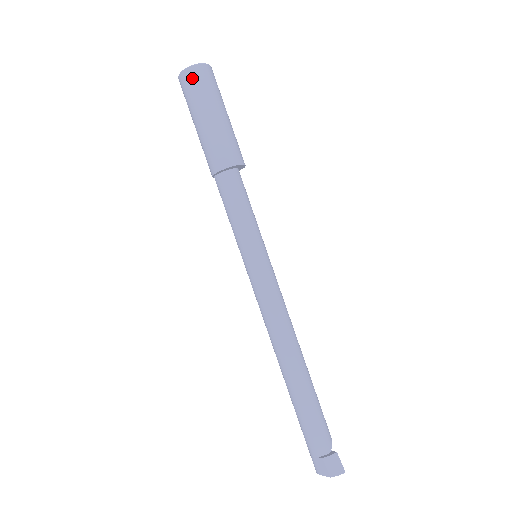
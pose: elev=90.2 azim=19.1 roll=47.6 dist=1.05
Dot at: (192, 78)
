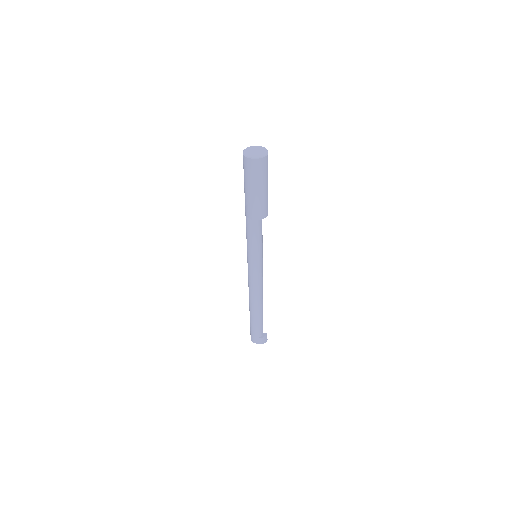
Dot at: (261, 165)
